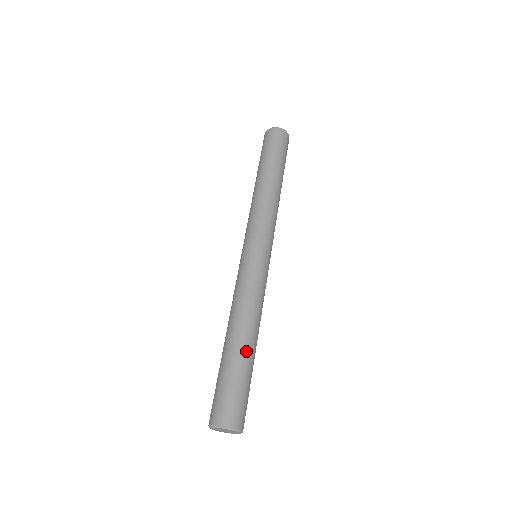
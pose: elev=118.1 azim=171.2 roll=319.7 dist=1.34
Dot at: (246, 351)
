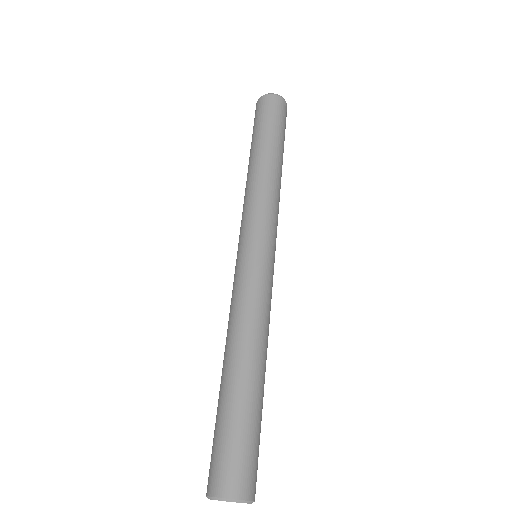
Dot at: (252, 386)
